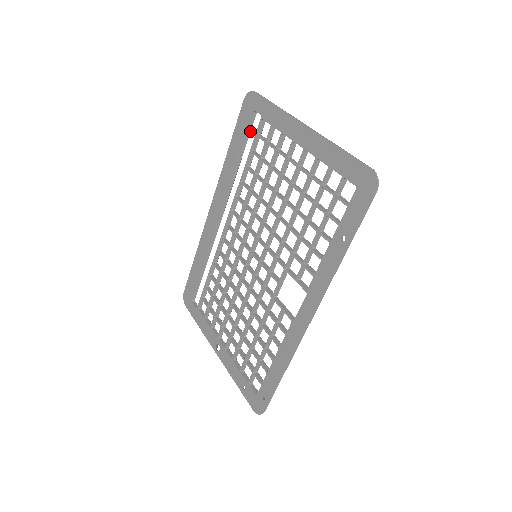
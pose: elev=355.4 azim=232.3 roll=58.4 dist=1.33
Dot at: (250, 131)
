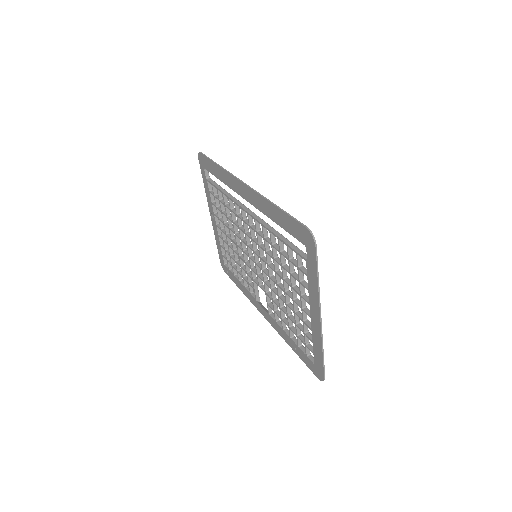
Dot at: occluded
